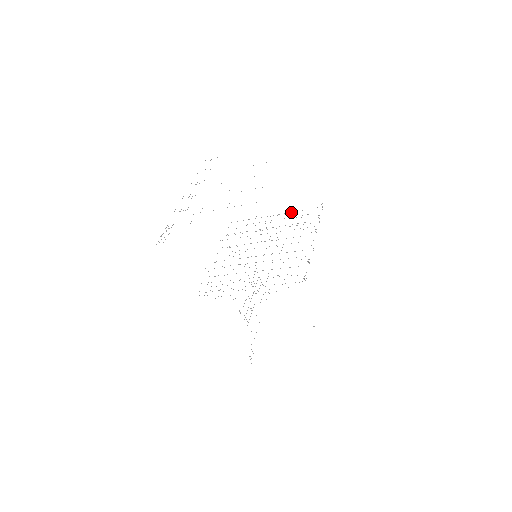
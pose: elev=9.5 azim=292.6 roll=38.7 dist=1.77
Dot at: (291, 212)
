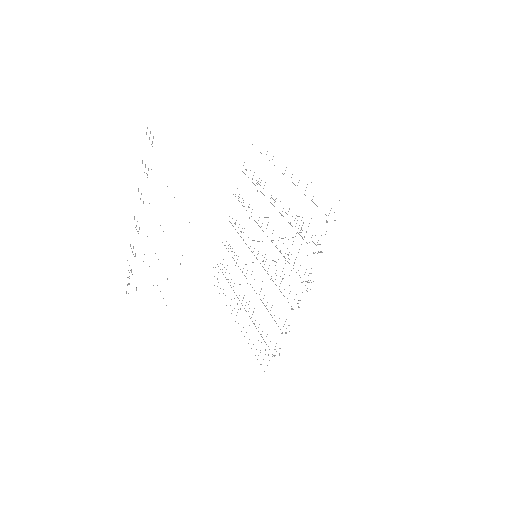
Dot at: occluded
